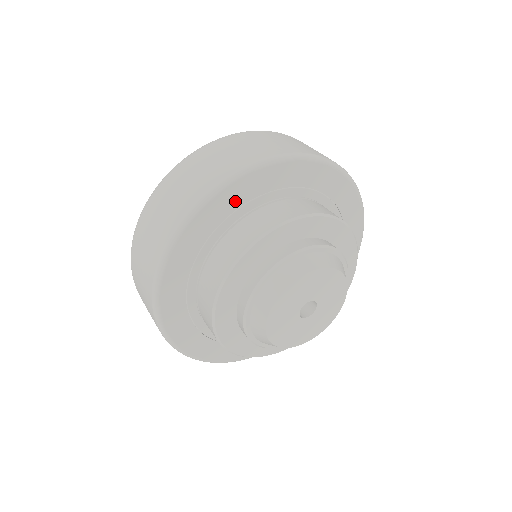
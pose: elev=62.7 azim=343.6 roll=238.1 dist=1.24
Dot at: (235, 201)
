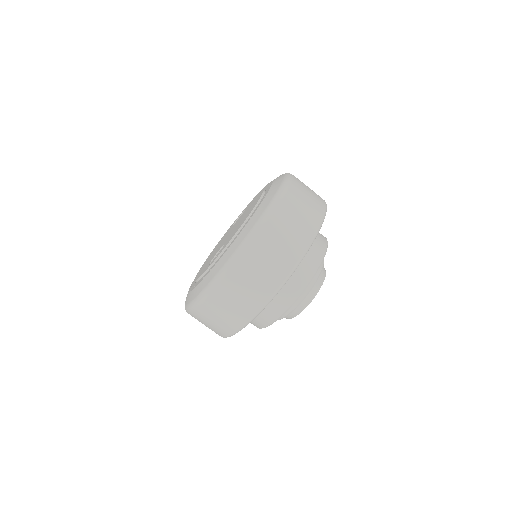
Dot at: occluded
